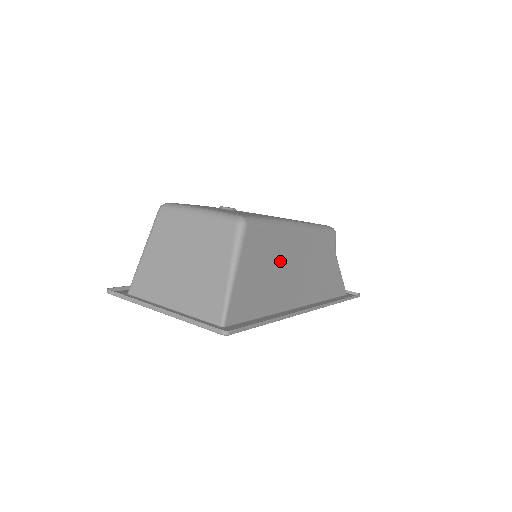
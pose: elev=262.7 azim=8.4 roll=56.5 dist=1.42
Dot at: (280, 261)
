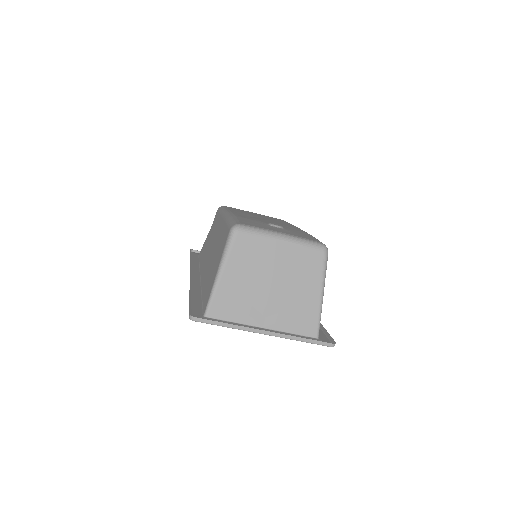
Dot at: occluded
